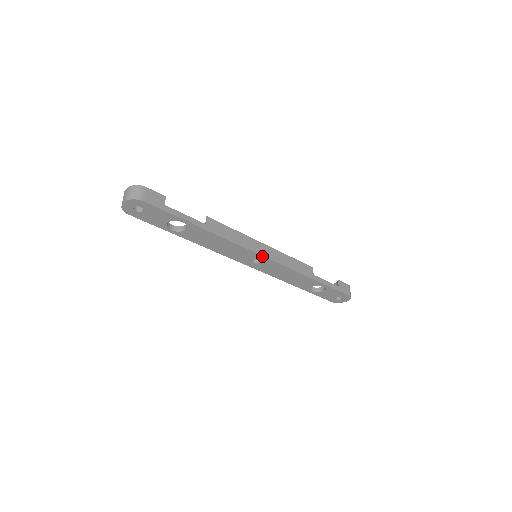
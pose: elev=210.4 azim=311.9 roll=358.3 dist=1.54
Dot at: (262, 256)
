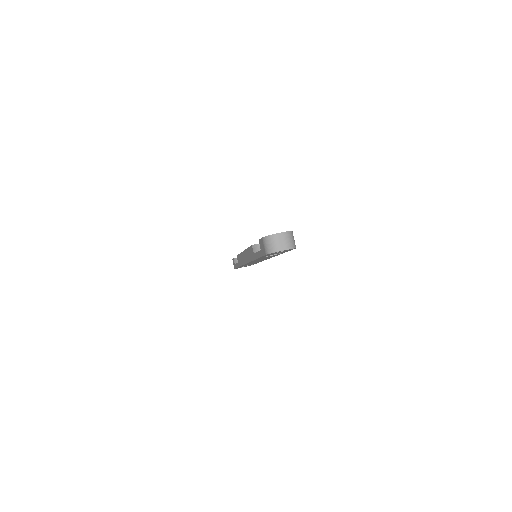
Dot at: occluded
